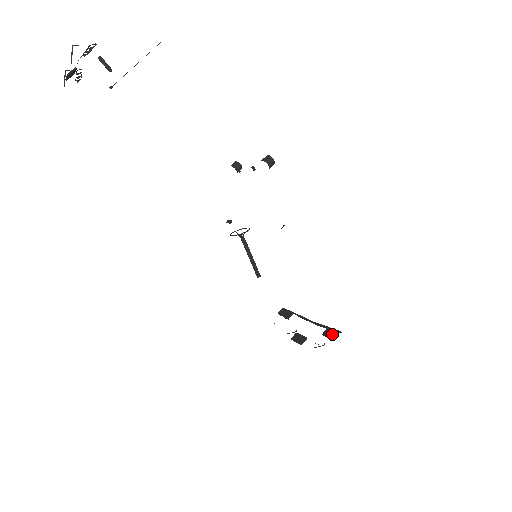
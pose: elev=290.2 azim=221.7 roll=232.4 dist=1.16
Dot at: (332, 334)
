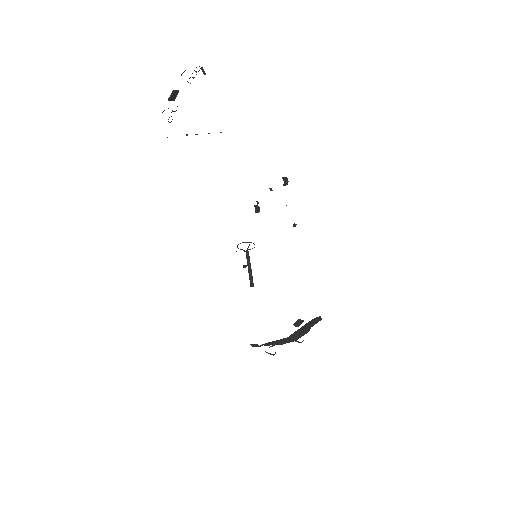
Dot at: (312, 320)
